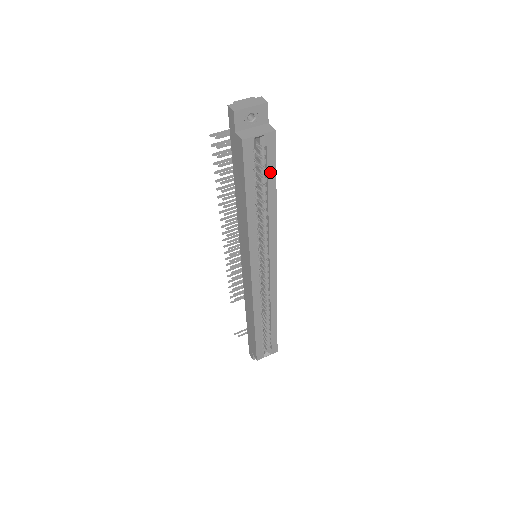
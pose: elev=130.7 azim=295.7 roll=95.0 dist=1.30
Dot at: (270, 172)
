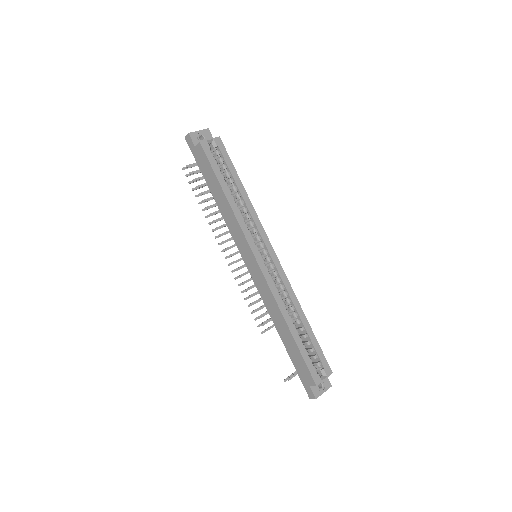
Dot at: (229, 166)
